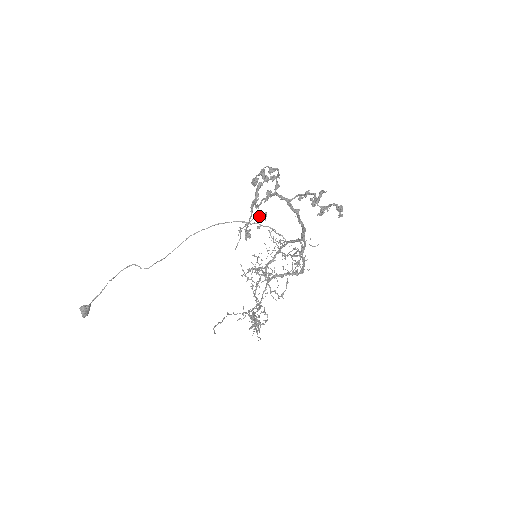
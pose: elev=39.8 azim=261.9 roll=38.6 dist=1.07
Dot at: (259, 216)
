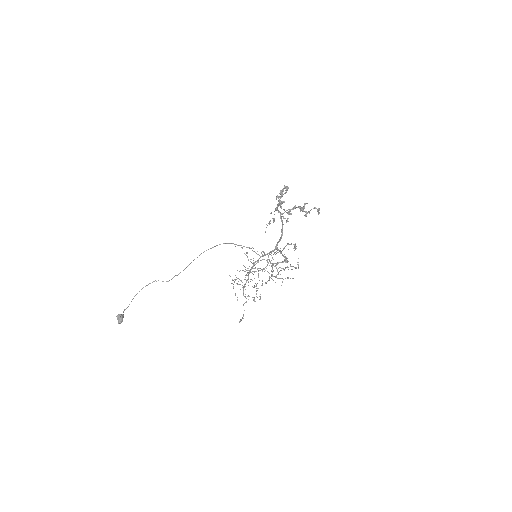
Dot at: (274, 218)
